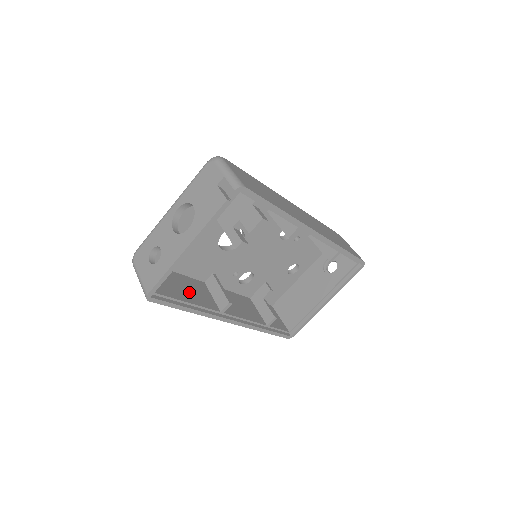
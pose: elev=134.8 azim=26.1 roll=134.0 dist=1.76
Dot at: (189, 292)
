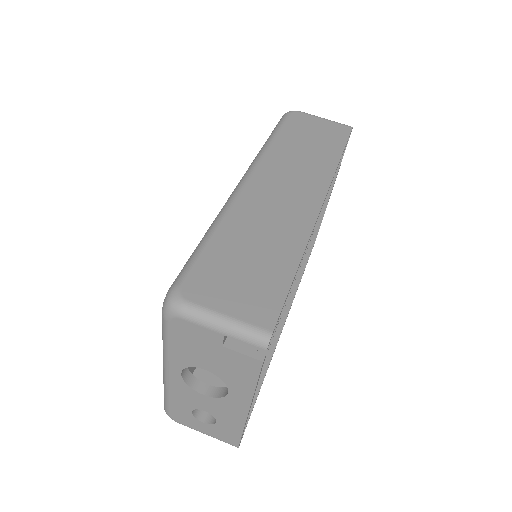
Dot at: occluded
